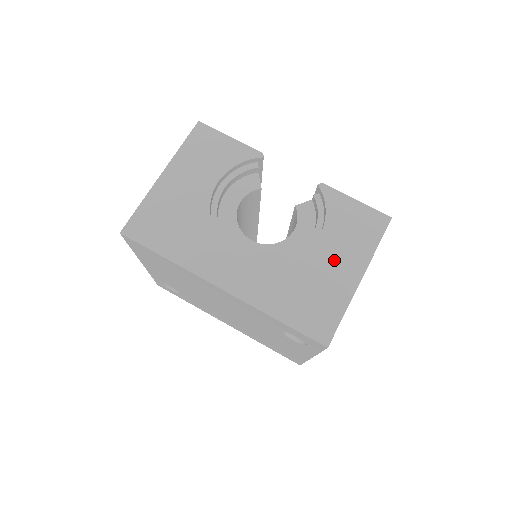
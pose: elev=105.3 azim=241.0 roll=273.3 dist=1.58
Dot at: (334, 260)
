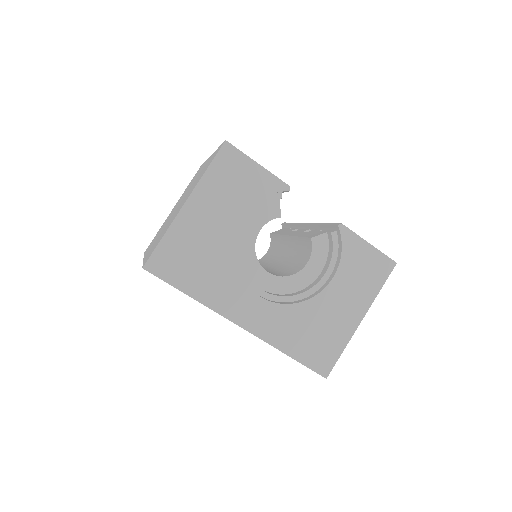
Dot at: (342, 302)
